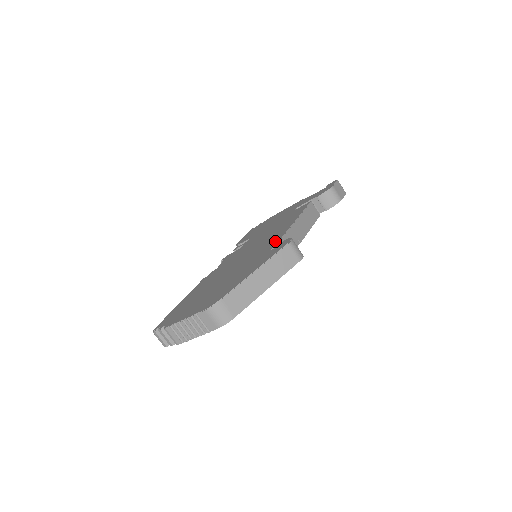
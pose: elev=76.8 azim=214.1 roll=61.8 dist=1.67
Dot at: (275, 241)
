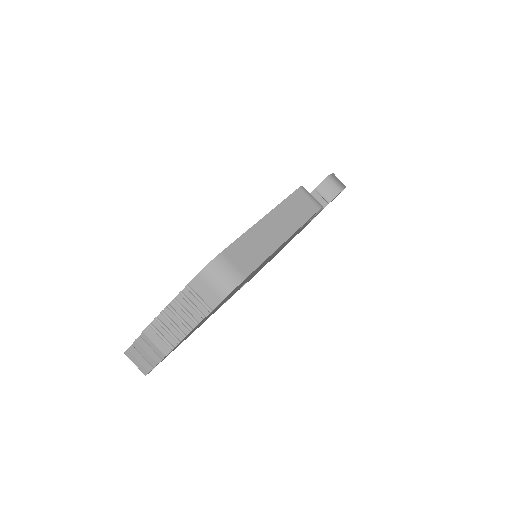
Dot at: occluded
